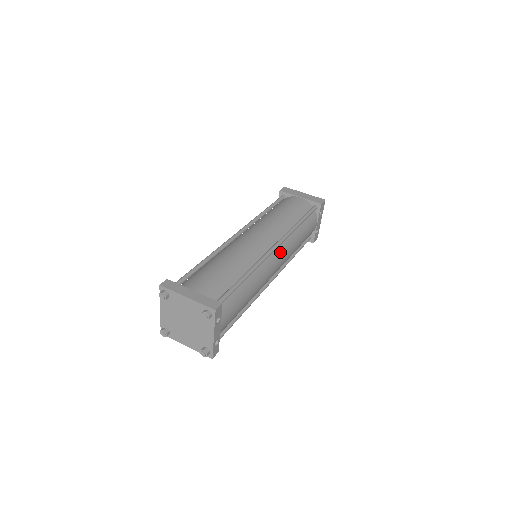
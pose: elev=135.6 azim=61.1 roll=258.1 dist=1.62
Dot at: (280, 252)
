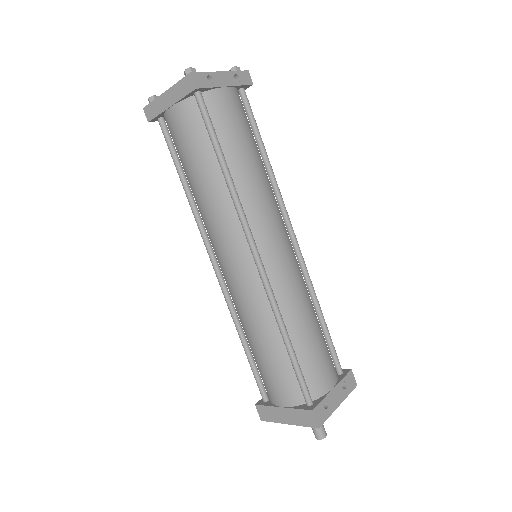
Dot at: (293, 252)
